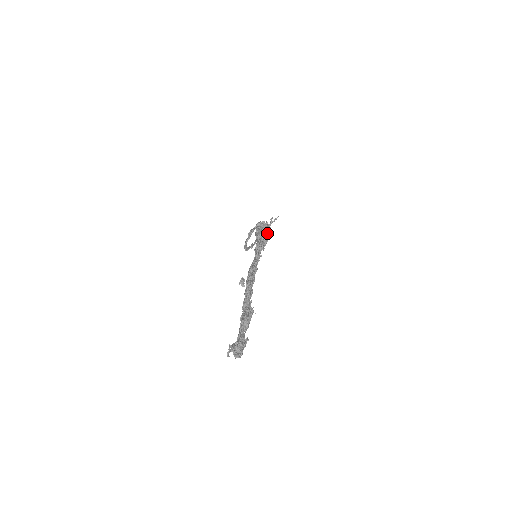
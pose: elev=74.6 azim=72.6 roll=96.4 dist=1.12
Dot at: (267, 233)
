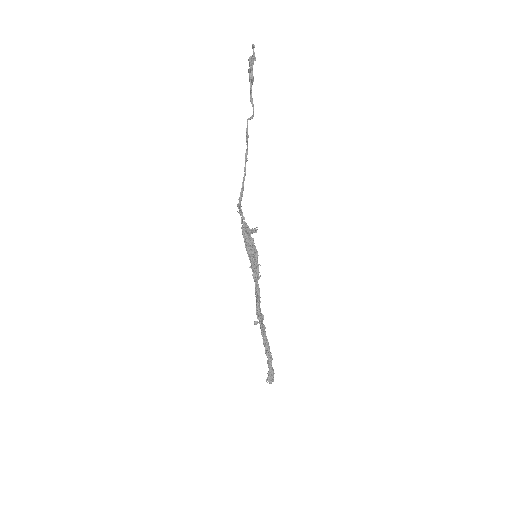
Dot at: (255, 255)
